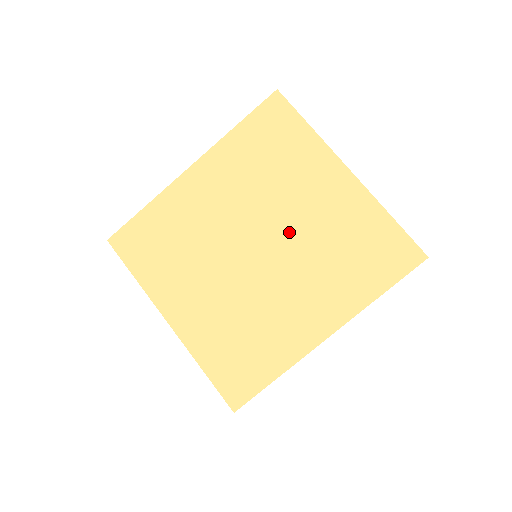
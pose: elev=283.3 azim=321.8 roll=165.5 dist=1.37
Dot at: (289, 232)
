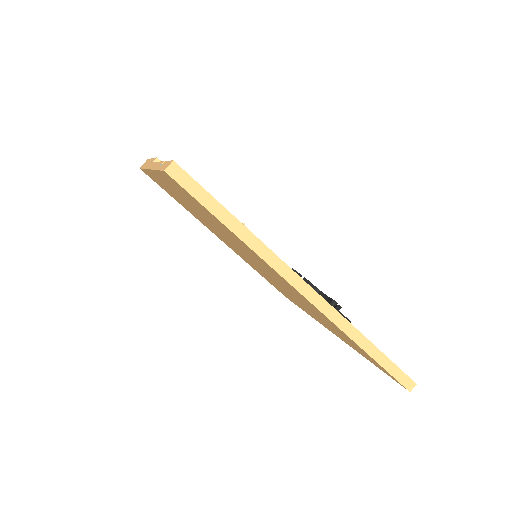
Dot at: (270, 275)
